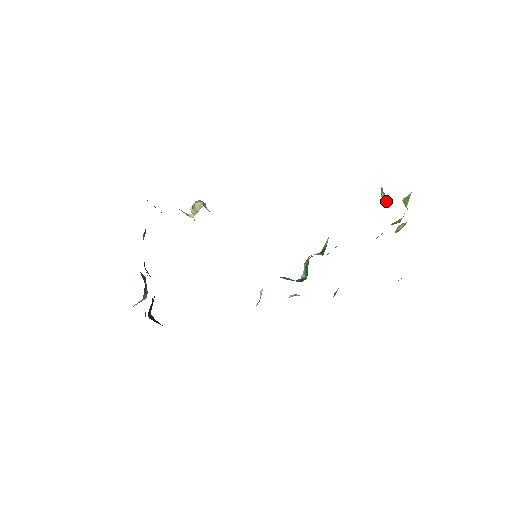
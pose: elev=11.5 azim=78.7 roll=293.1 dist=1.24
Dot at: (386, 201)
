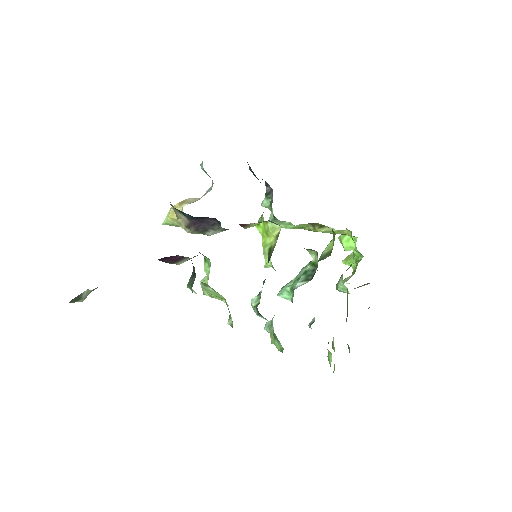
Dot at: (351, 241)
